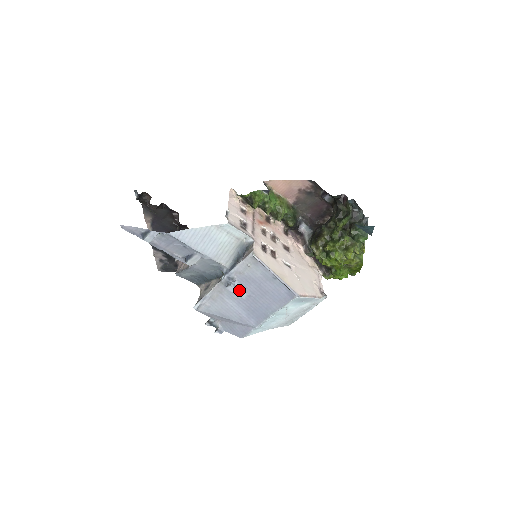
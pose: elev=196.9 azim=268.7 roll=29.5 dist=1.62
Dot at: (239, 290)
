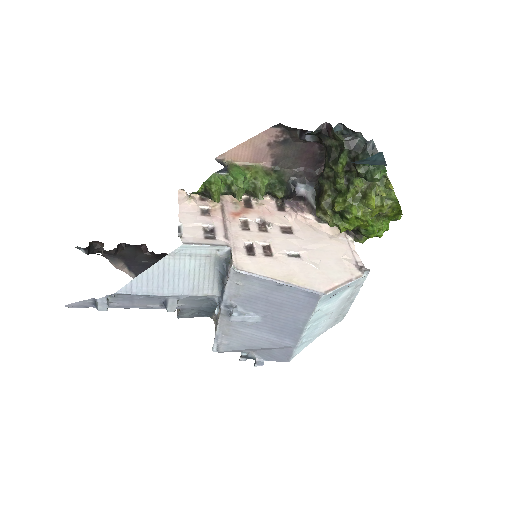
Dot at: (247, 315)
